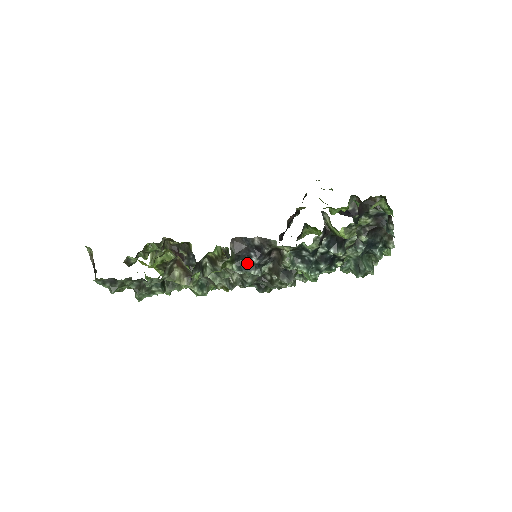
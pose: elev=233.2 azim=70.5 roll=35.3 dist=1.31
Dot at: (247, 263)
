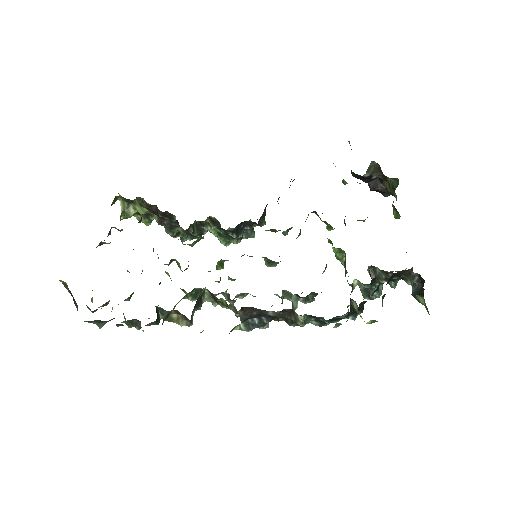
Dot at: (256, 321)
